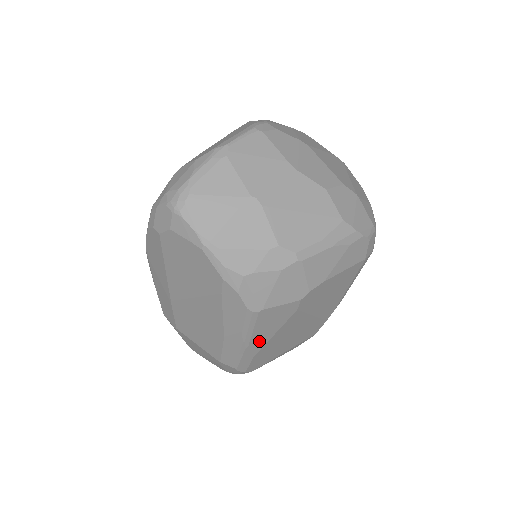
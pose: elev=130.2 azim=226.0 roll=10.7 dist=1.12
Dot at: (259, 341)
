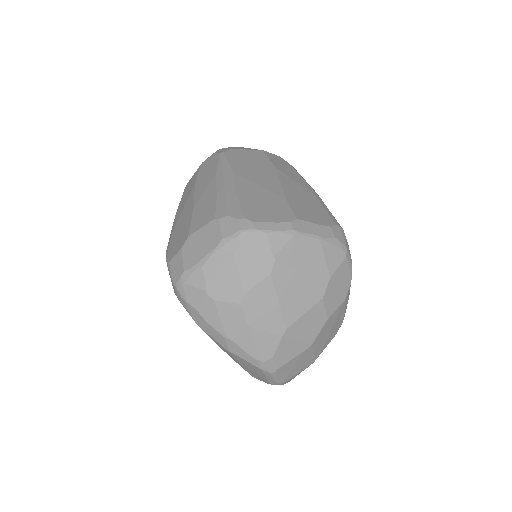
Dot at: occluded
